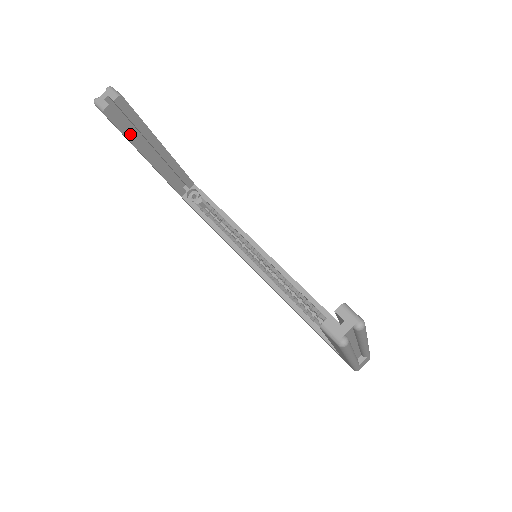
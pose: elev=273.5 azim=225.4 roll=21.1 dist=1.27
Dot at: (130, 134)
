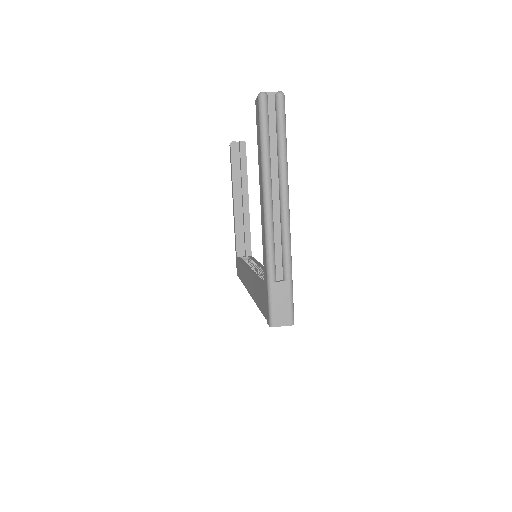
Dot at: (235, 170)
